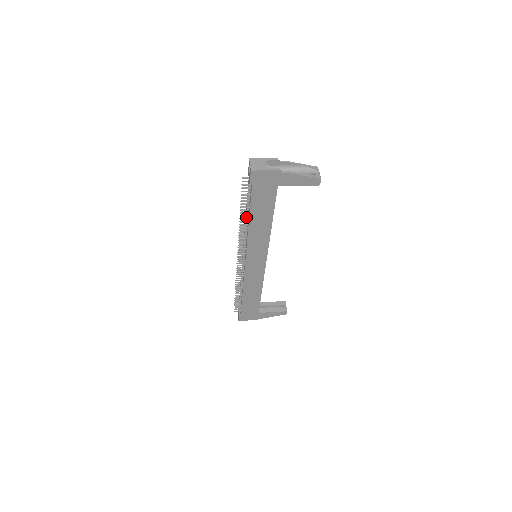
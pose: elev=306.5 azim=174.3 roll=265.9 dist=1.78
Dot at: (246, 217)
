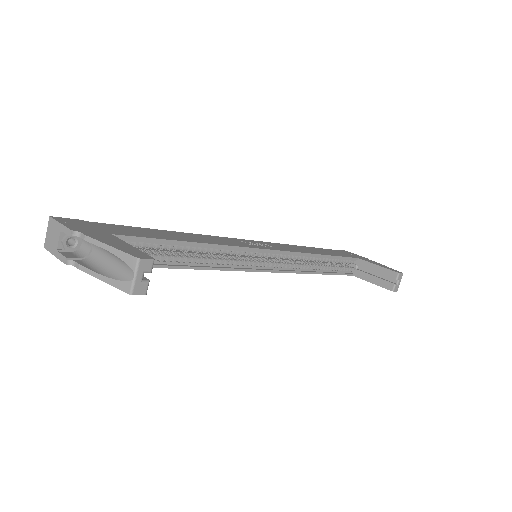
Dot at: occluded
